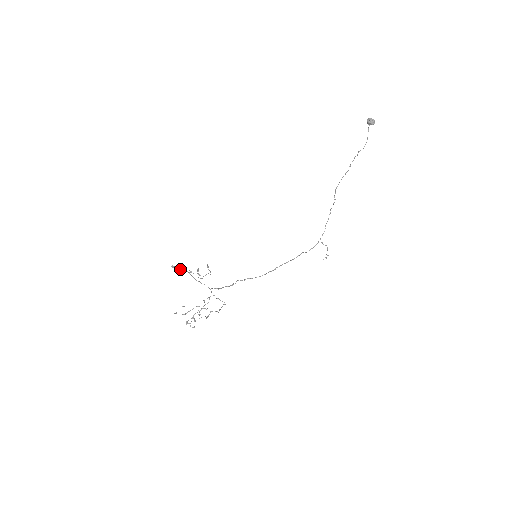
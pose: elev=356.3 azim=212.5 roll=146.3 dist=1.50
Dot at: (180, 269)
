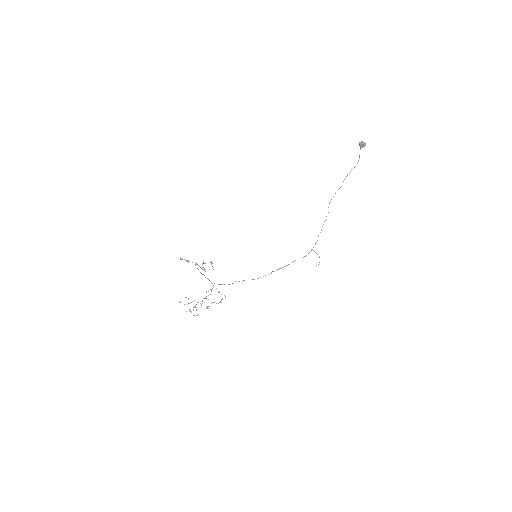
Dot at: (188, 261)
